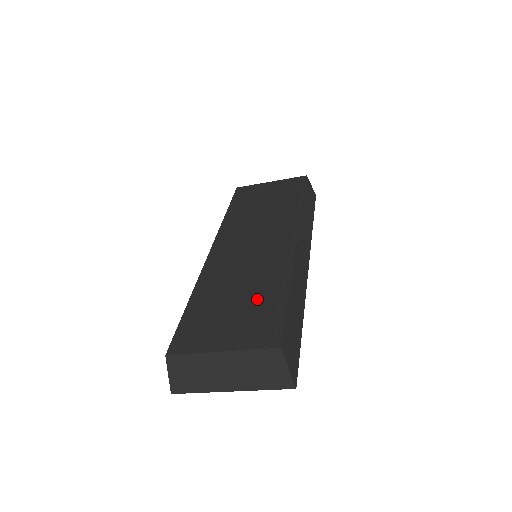
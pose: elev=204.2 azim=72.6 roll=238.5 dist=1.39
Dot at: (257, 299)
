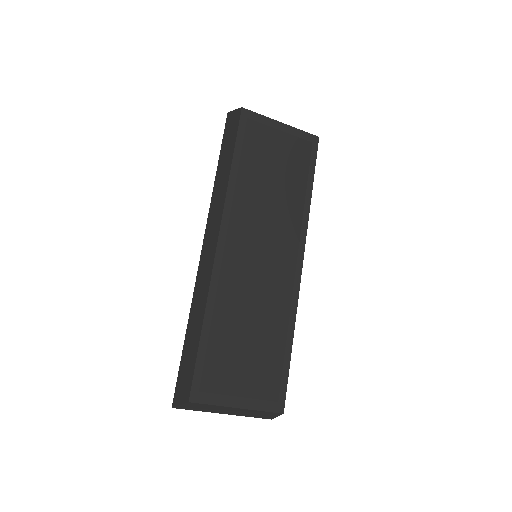
Dot at: (267, 348)
